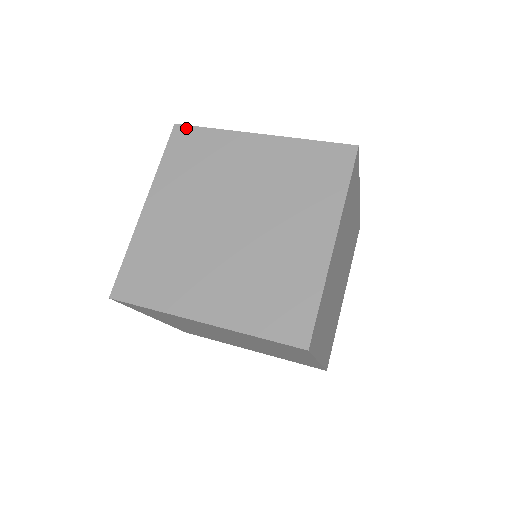
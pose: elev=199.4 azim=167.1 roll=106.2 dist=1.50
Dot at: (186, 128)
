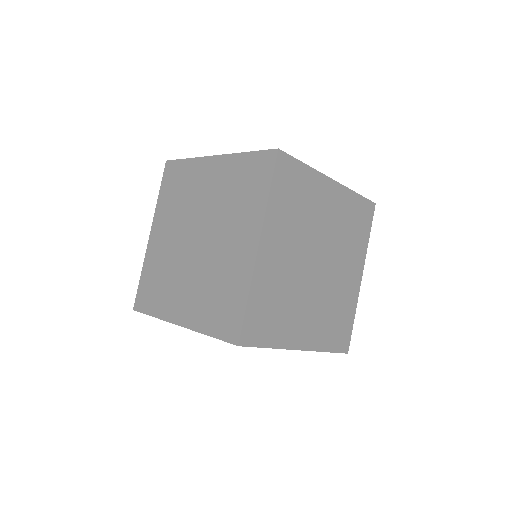
Dot at: (288, 157)
